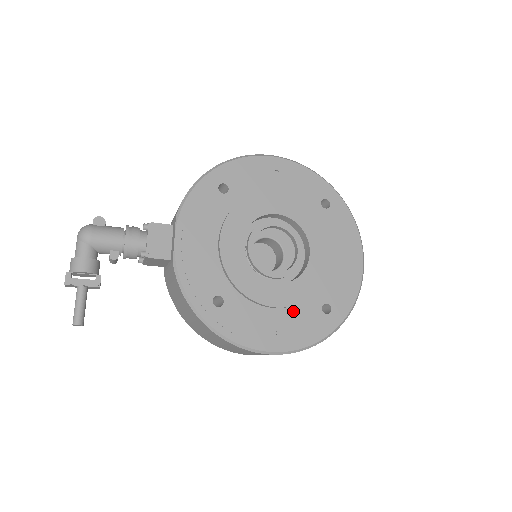
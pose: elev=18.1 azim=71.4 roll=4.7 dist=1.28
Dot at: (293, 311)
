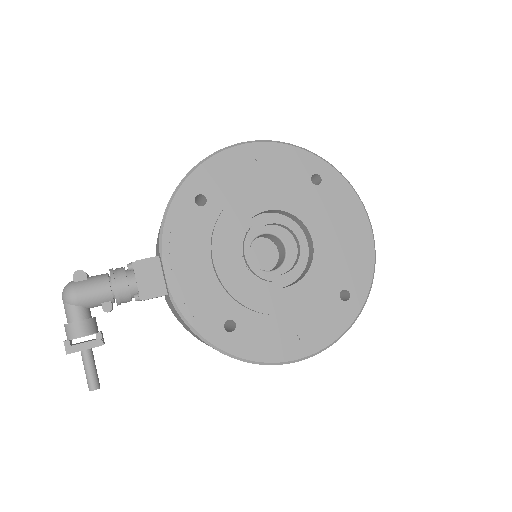
Dot at: (310, 310)
